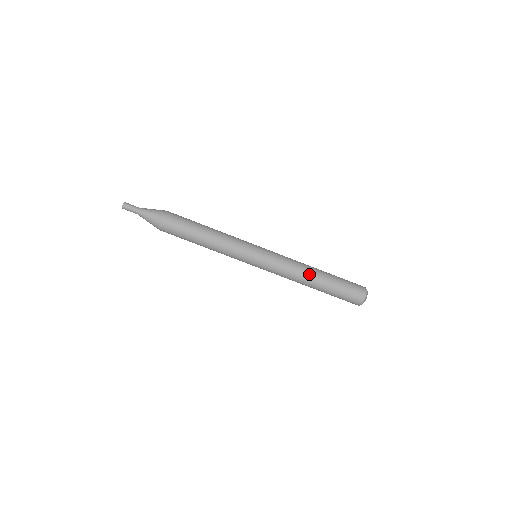
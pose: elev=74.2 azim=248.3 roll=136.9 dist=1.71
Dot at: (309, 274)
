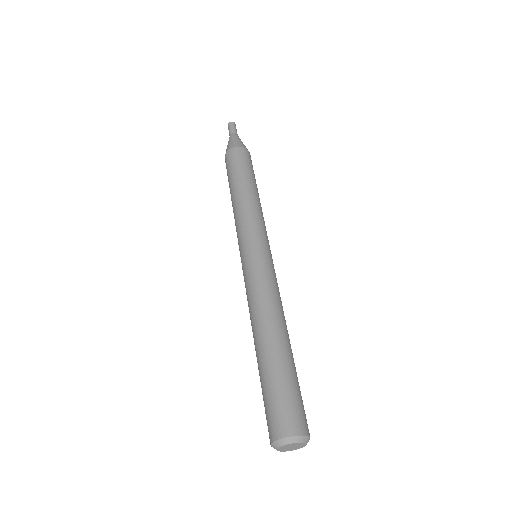
Dot at: (278, 322)
